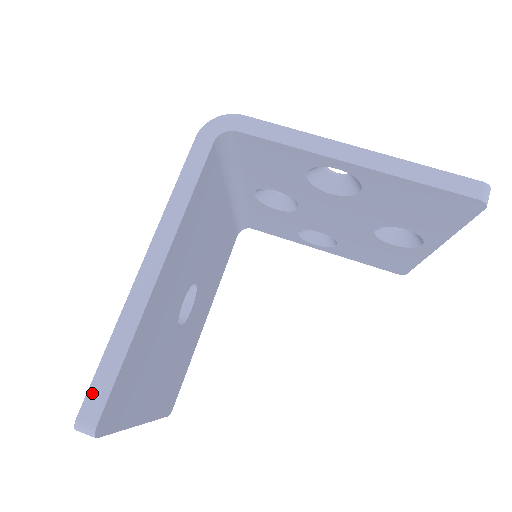
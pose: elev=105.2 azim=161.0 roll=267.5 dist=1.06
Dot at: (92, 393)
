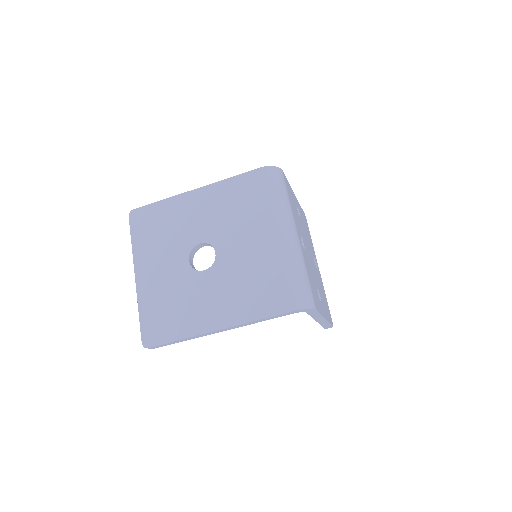
Dot at: (160, 346)
